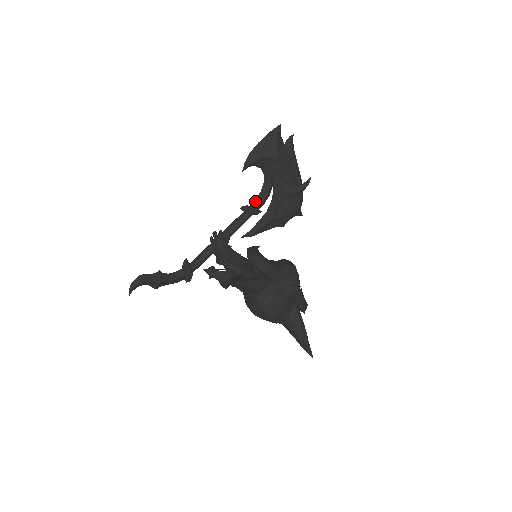
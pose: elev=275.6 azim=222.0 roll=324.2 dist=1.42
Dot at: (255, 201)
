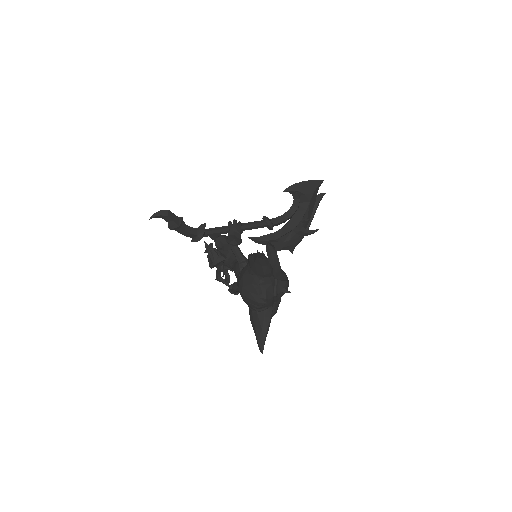
Dot at: (275, 218)
